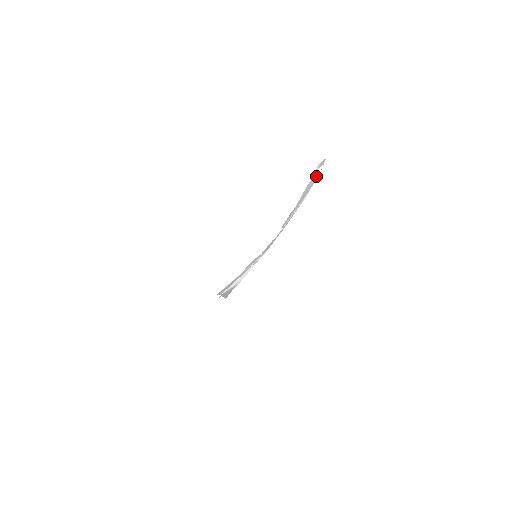
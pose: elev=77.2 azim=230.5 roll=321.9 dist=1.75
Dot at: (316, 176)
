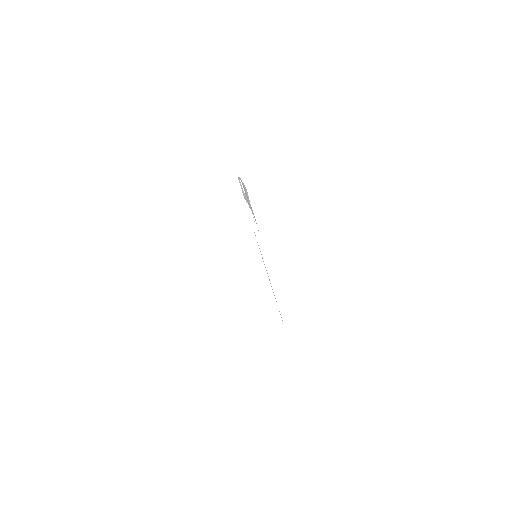
Dot at: occluded
